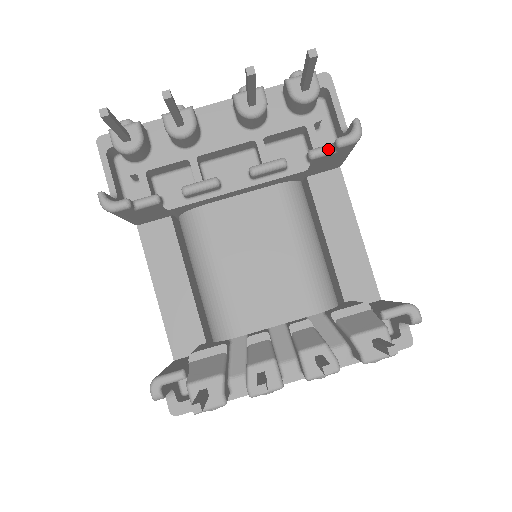
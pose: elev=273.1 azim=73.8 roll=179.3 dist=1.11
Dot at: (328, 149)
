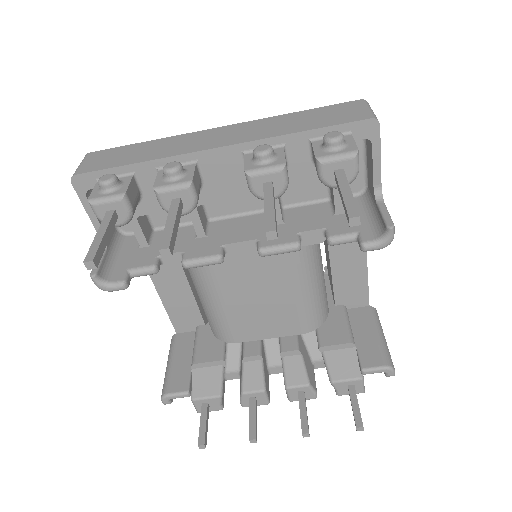
Dot at: (350, 241)
